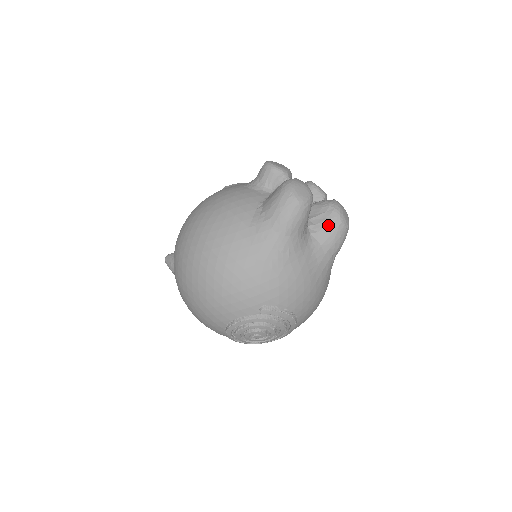
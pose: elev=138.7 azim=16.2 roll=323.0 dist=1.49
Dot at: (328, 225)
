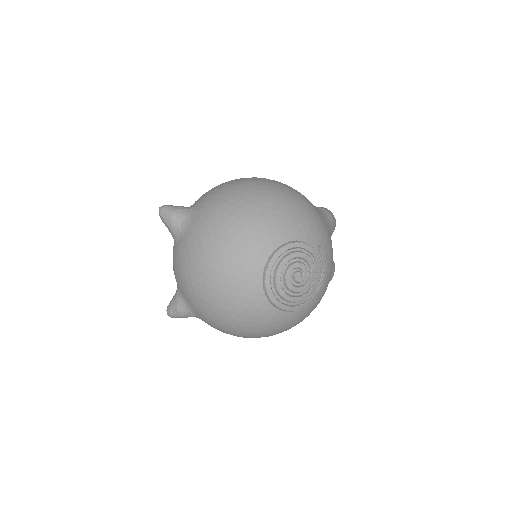
Dot at: occluded
